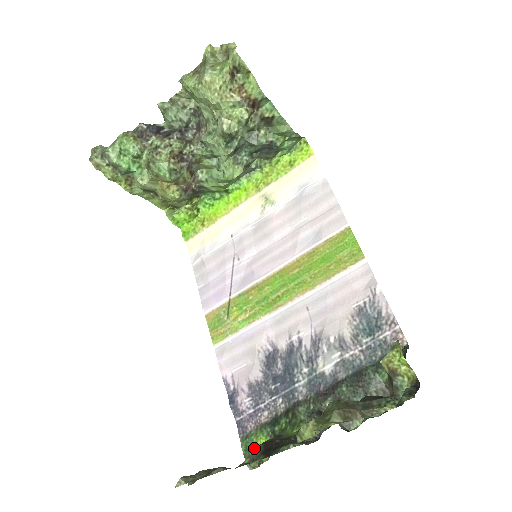
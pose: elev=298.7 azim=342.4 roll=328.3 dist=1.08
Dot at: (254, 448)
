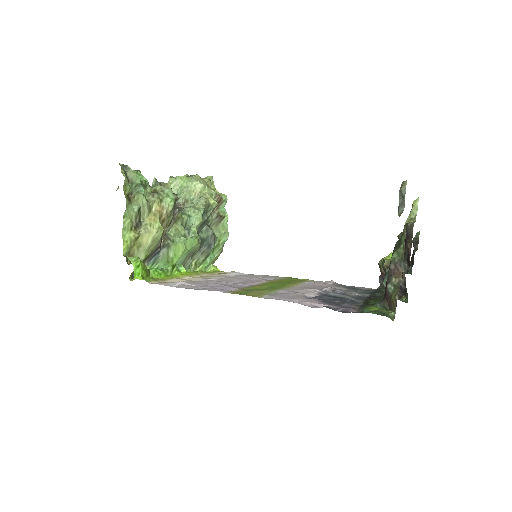
Dot at: (376, 310)
